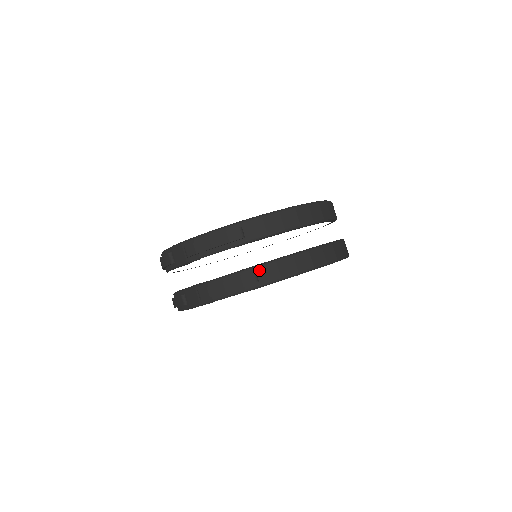
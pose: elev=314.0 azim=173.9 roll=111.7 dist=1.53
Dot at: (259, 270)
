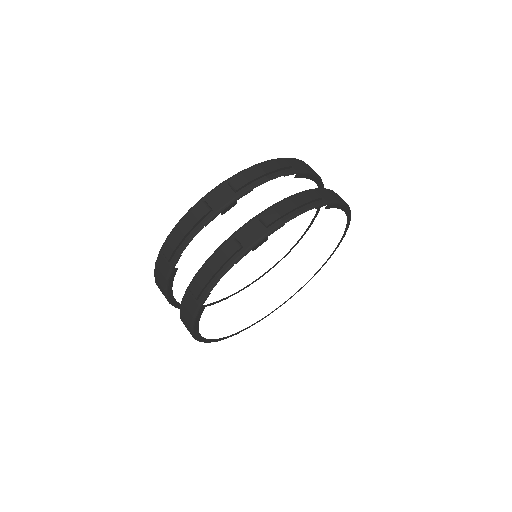
Dot at: (317, 191)
